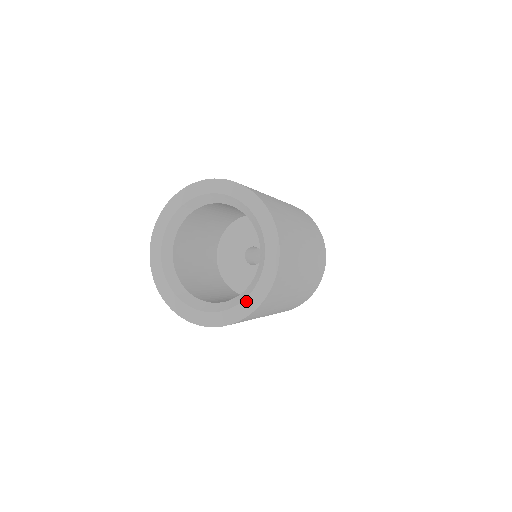
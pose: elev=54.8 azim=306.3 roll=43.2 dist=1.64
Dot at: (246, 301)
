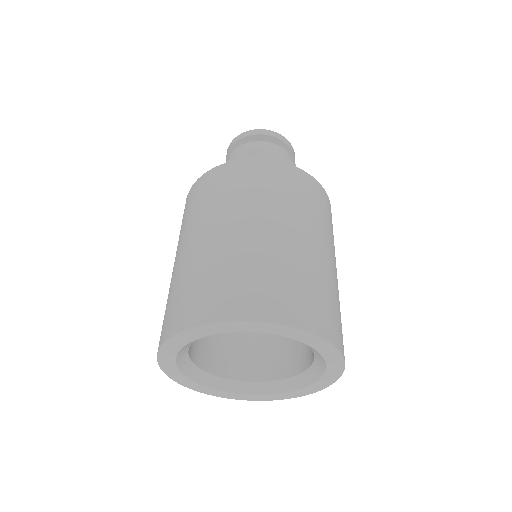
Dot at: (269, 396)
